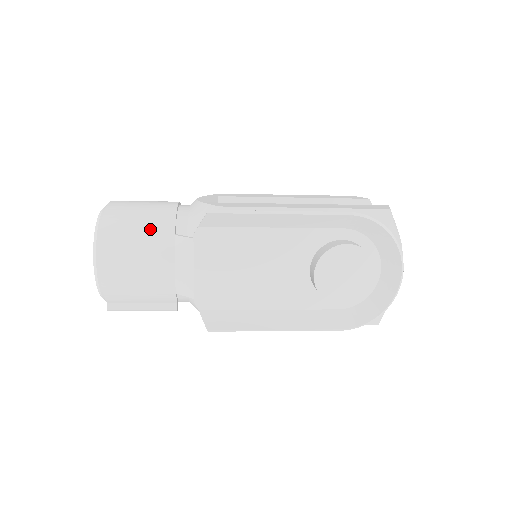
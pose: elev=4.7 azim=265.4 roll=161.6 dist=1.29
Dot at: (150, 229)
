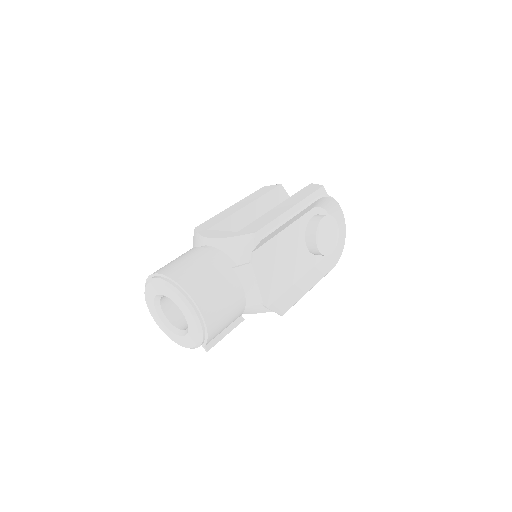
Dot at: (216, 274)
